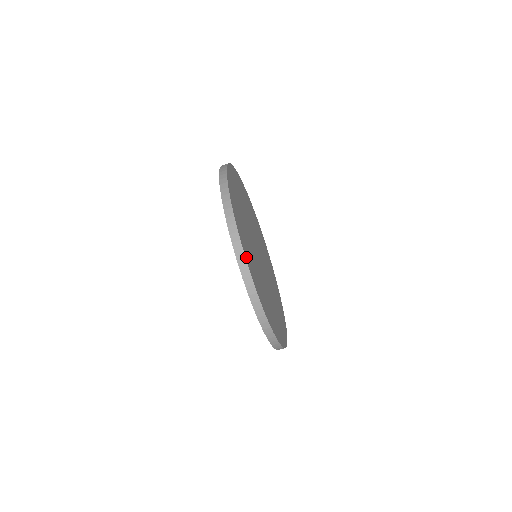
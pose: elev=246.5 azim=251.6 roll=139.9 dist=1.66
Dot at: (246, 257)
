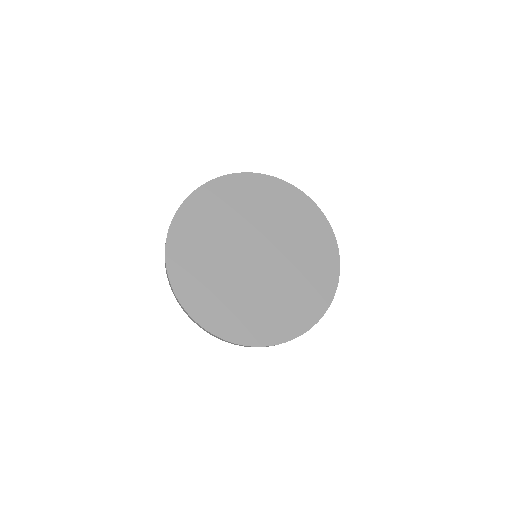
Dot at: (180, 294)
